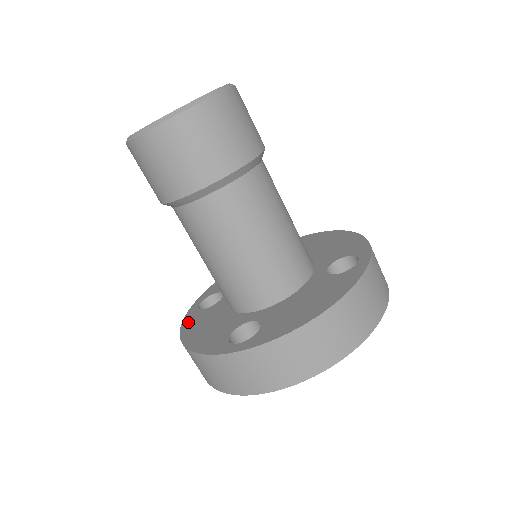
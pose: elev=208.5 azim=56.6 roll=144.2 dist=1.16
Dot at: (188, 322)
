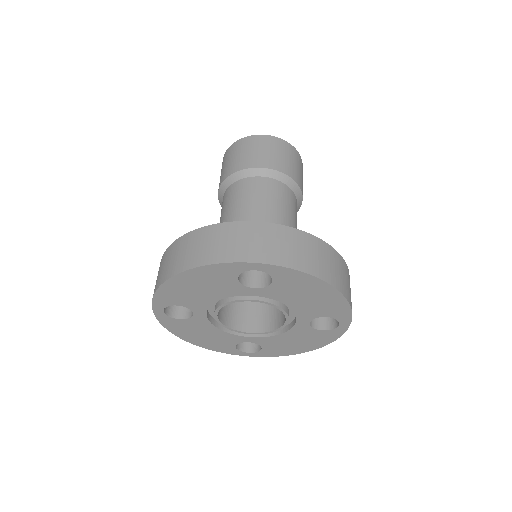
Dot at: occluded
